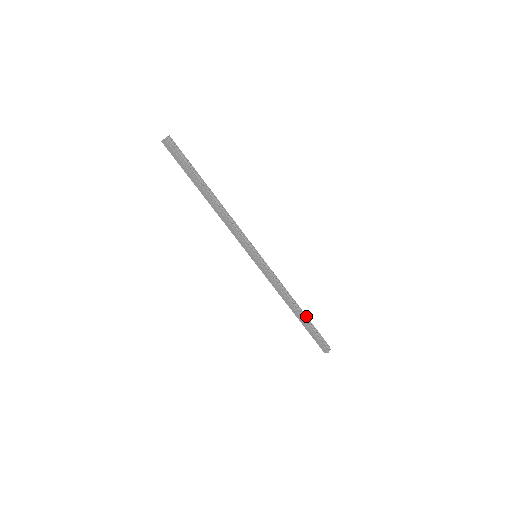
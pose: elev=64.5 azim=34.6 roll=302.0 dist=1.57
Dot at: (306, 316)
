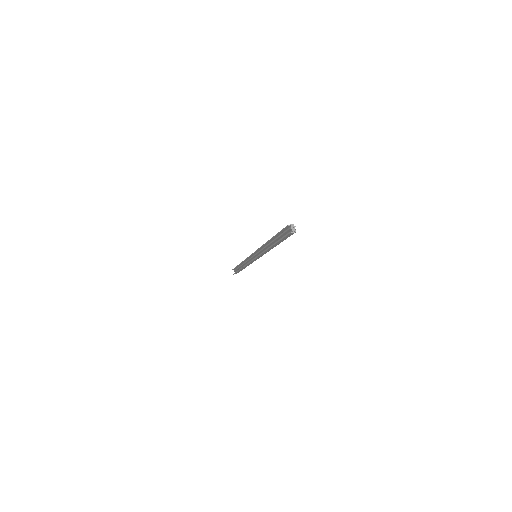
Dot at: occluded
